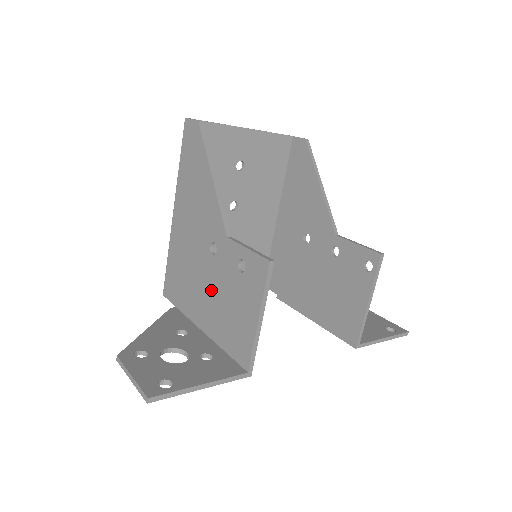
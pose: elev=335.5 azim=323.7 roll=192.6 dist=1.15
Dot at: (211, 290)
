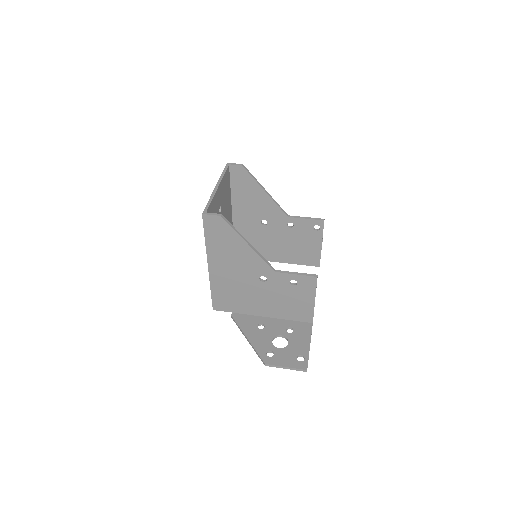
Dot at: (268, 298)
